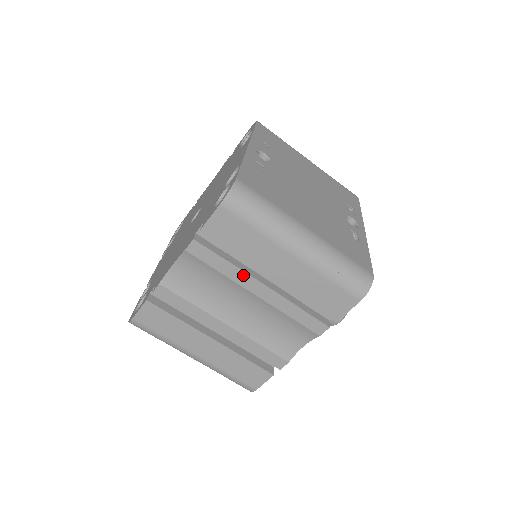
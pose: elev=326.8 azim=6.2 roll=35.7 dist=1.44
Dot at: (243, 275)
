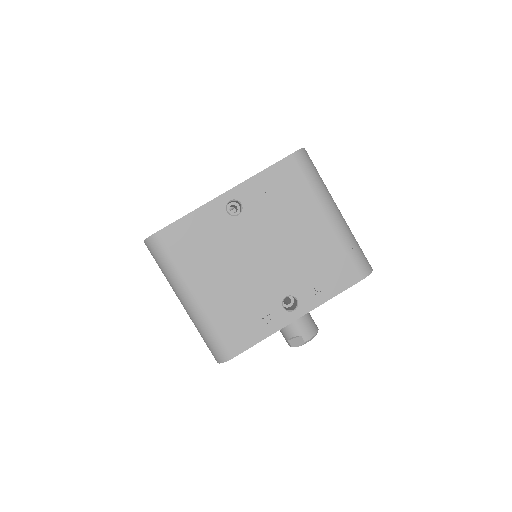
Dot at: occluded
